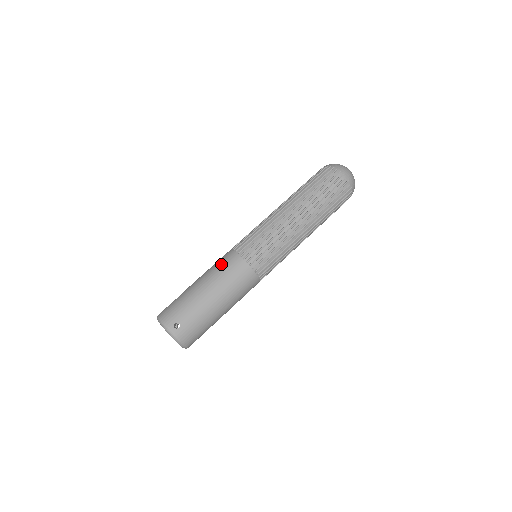
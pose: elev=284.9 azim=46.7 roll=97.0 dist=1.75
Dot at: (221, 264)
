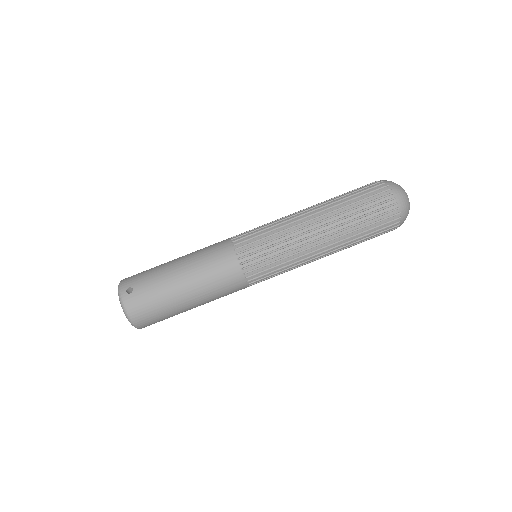
Dot at: (209, 246)
